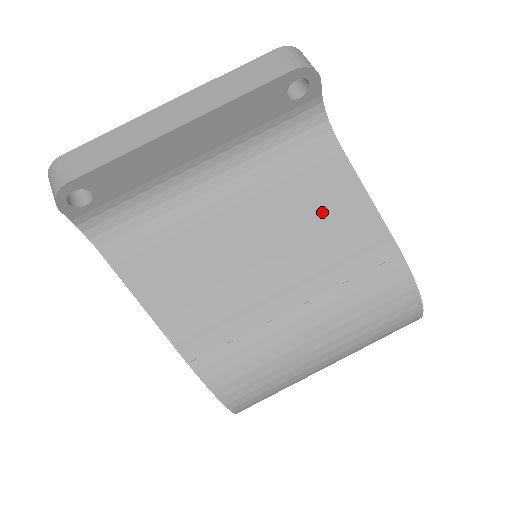
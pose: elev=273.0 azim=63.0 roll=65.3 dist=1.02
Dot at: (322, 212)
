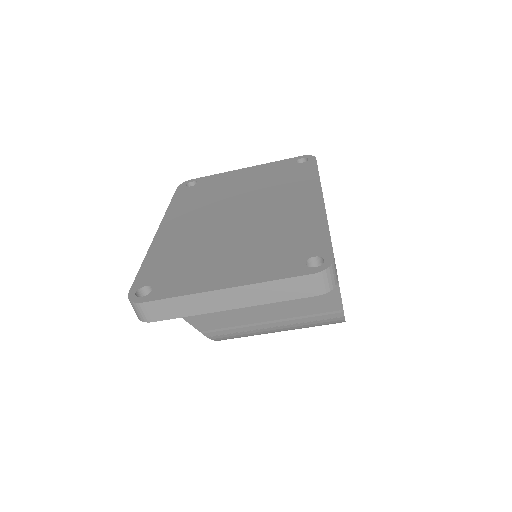
Dot at: (308, 298)
